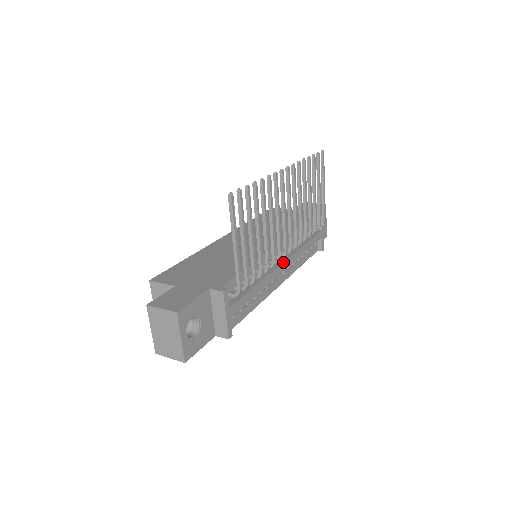
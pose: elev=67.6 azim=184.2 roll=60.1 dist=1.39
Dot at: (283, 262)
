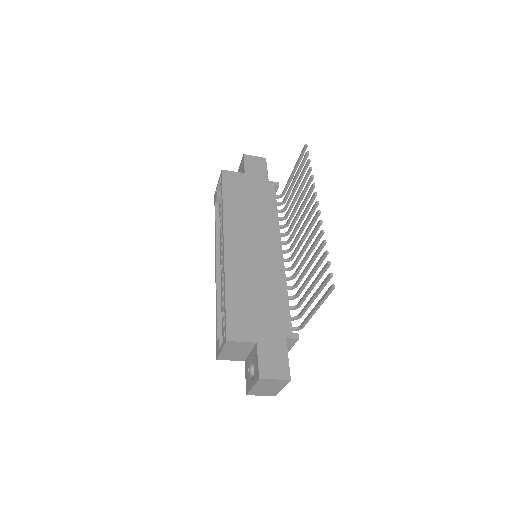
Dot at: occluded
